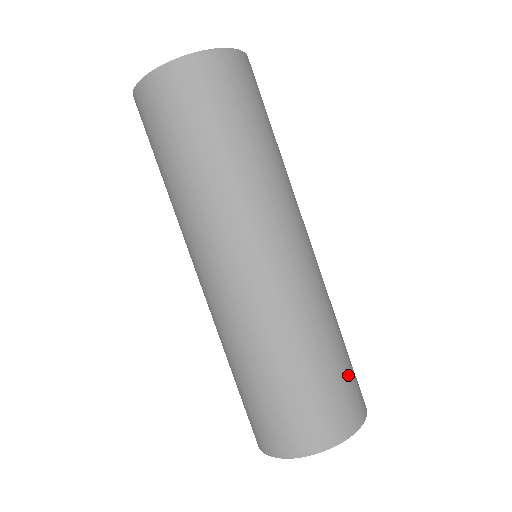
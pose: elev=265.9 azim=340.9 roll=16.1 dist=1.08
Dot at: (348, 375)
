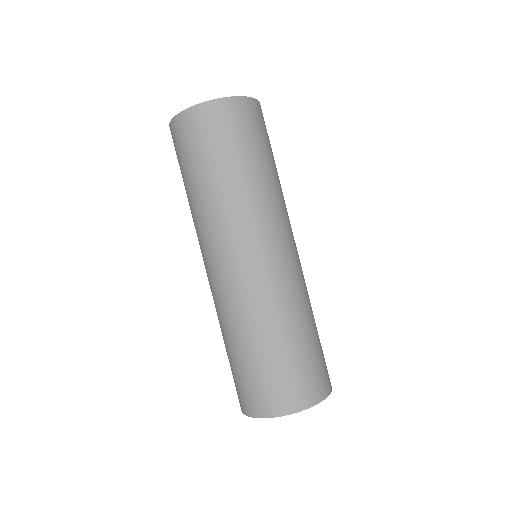
Dot at: (322, 351)
